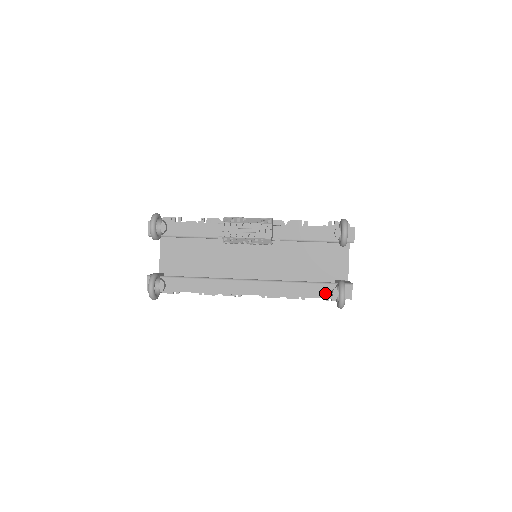
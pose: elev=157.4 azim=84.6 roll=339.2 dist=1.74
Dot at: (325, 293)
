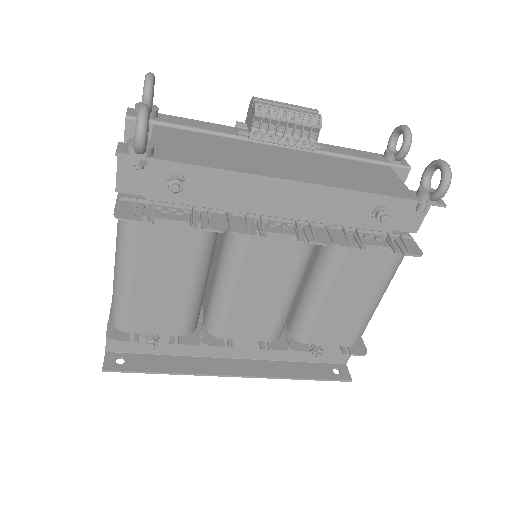
Dot at: (408, 195)
